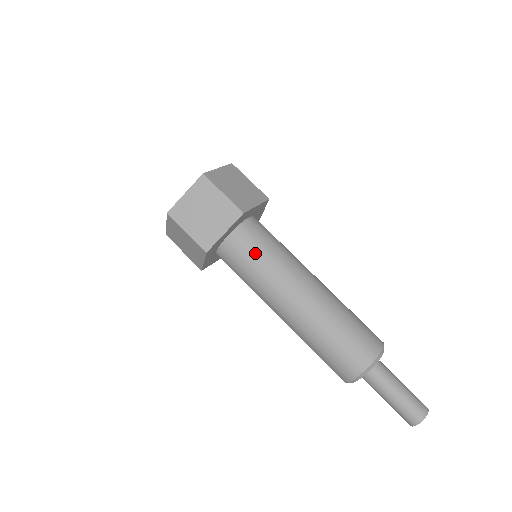
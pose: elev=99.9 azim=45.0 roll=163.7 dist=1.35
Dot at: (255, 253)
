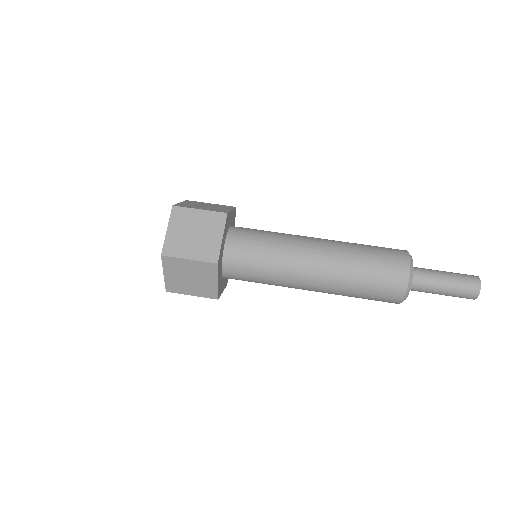
Dot at: (253, 271)
